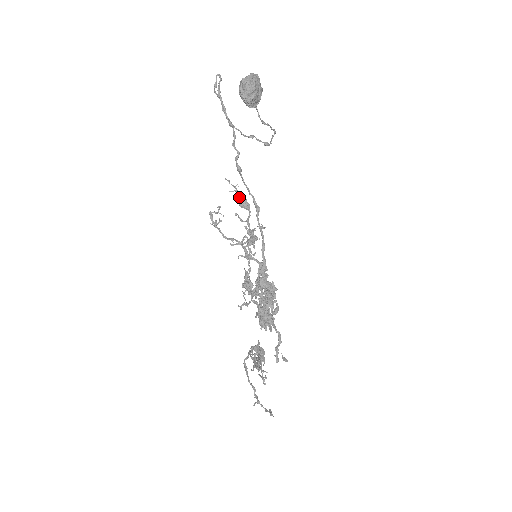
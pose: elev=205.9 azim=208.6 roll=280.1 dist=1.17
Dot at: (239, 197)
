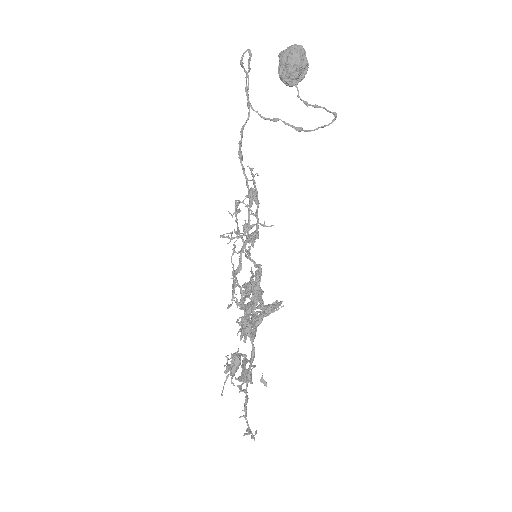
Dot at: (254, 187)
